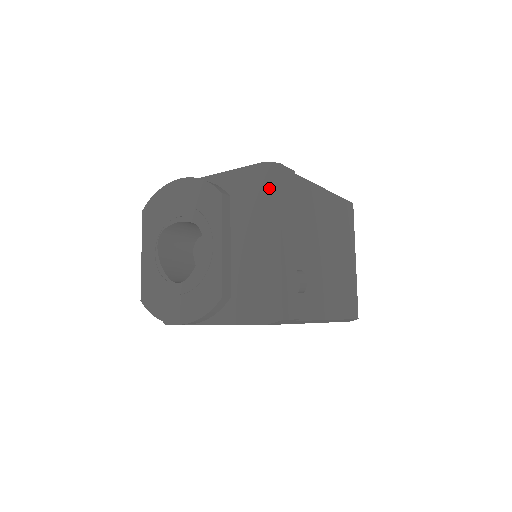
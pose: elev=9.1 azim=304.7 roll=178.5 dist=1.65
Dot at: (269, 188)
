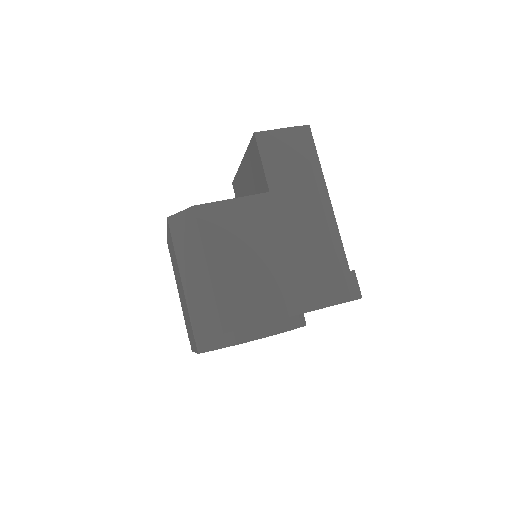
Dot at: occluded
